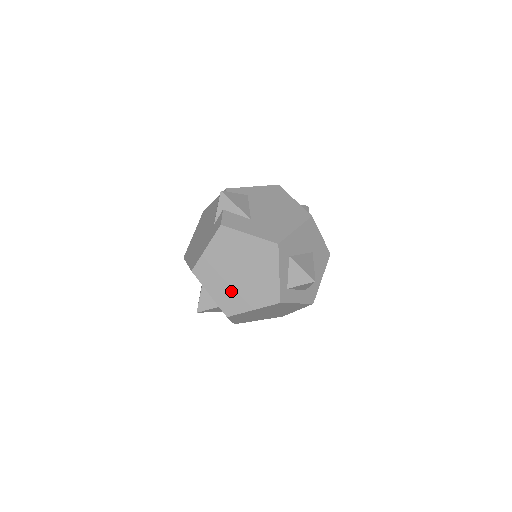
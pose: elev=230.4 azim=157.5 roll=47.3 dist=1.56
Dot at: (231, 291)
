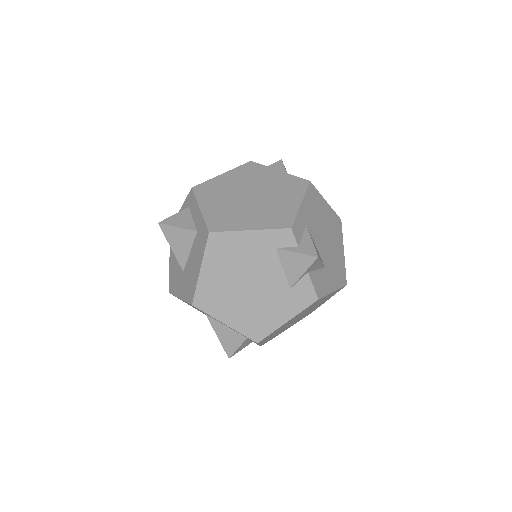
Dot at: occluded
